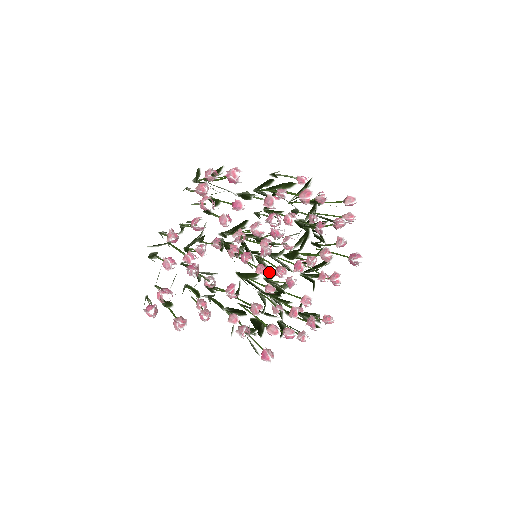
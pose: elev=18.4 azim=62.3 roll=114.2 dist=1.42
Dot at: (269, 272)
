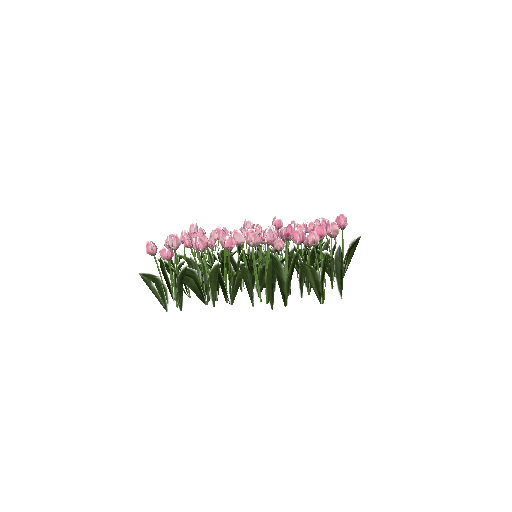
Dot at: occluded
